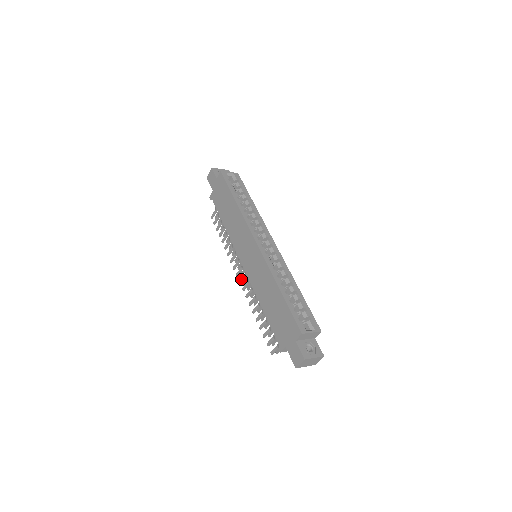
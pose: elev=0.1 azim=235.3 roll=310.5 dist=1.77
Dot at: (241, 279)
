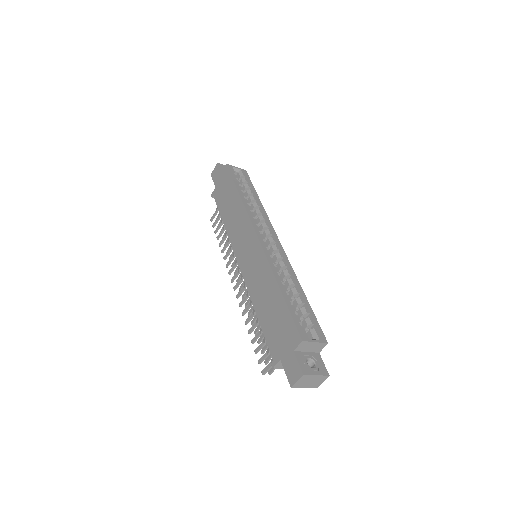
Dot at: (236, 284)
